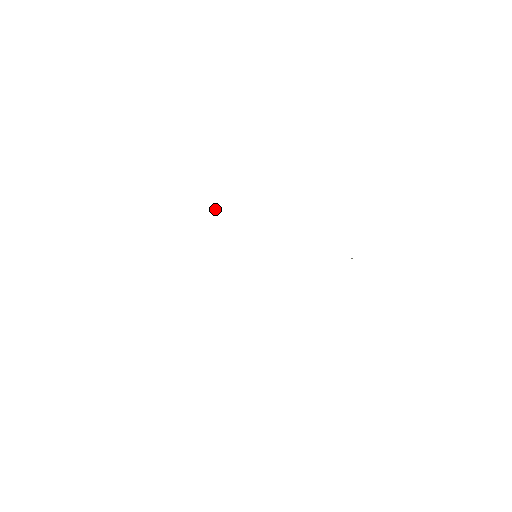
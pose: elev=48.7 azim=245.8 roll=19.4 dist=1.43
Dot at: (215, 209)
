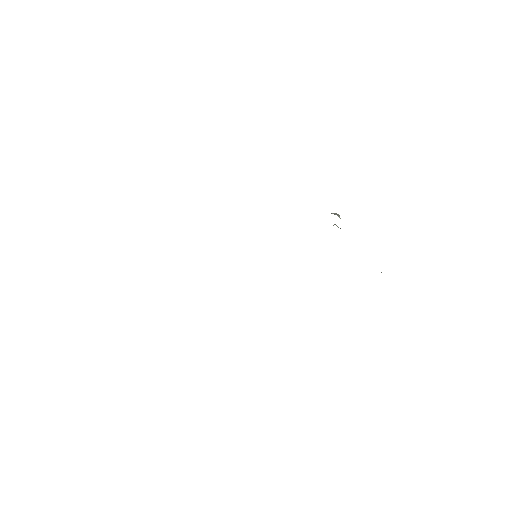
Dot at: occluded
